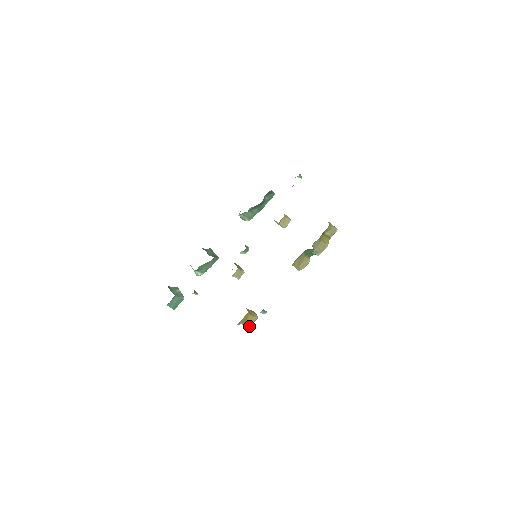
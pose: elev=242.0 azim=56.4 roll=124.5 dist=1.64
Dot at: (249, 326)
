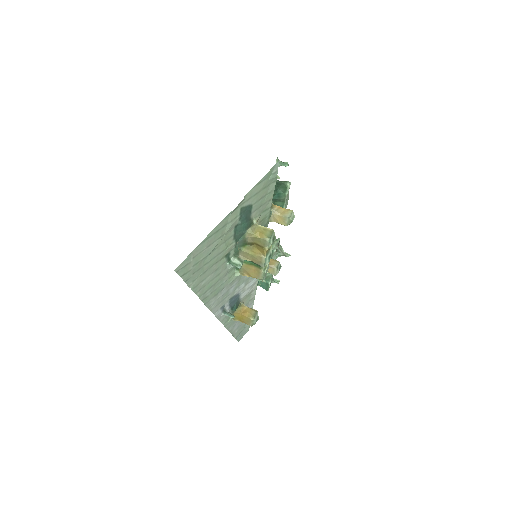
Dot at: (250, 325)
